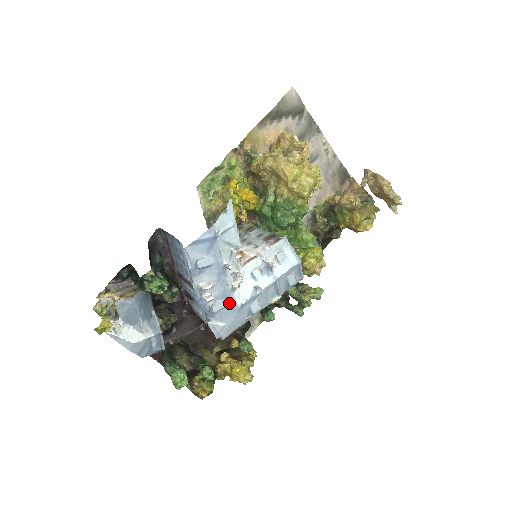
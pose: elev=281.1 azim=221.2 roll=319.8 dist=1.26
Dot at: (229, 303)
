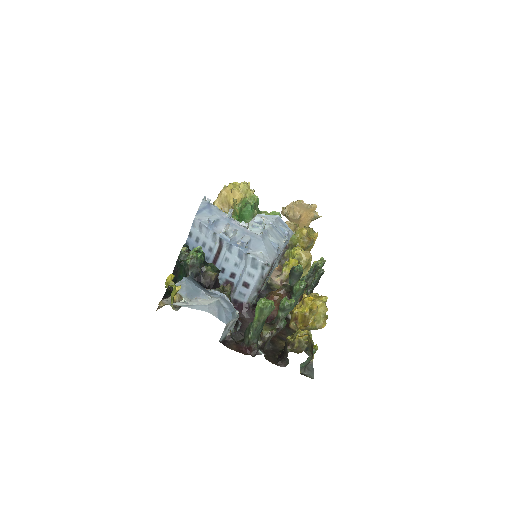
Dot at: (251, 236)
